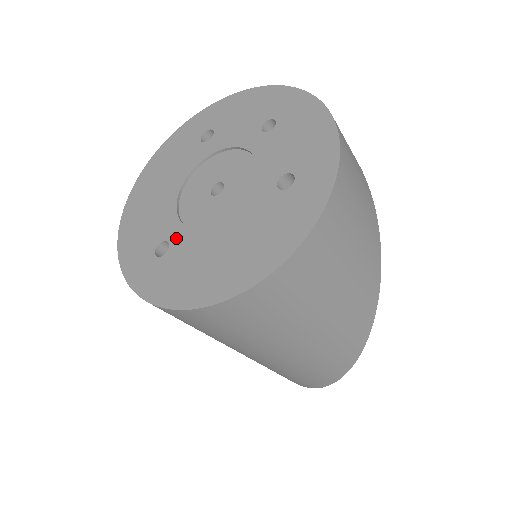
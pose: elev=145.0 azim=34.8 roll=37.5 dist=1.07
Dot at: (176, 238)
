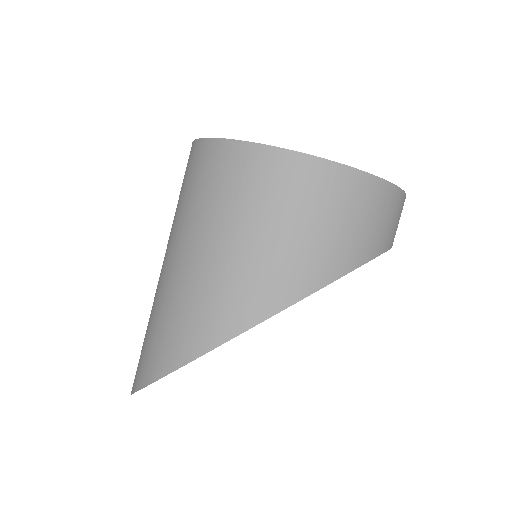
Dot at: occluded
